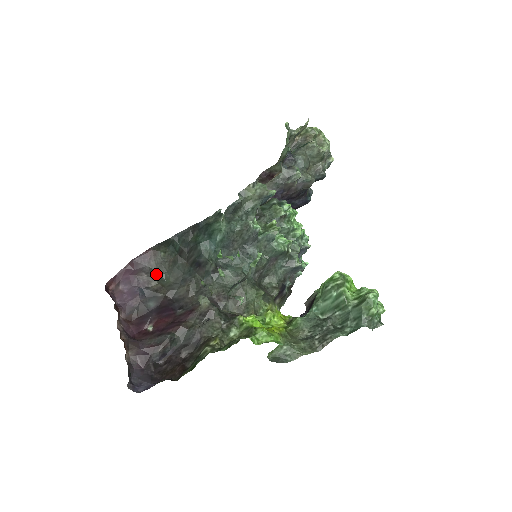
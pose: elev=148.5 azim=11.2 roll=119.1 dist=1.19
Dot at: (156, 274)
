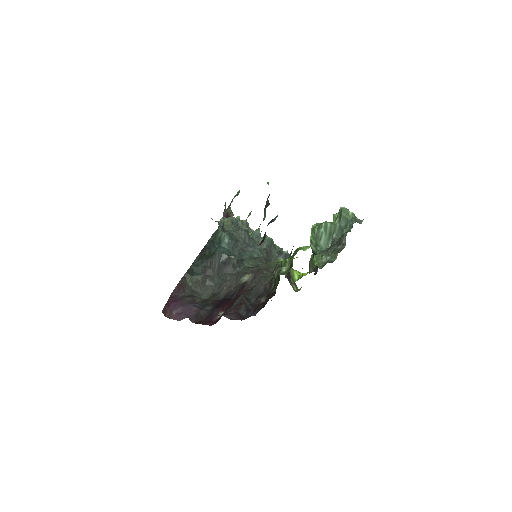
Dot at: (195, 296)
